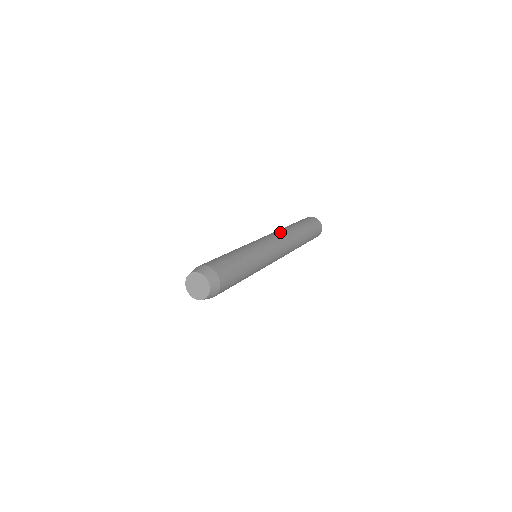
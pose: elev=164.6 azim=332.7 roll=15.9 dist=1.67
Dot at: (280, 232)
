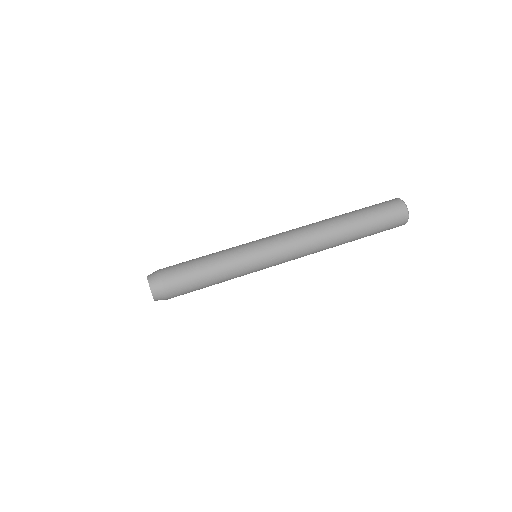
Dot at: (308, 232)
